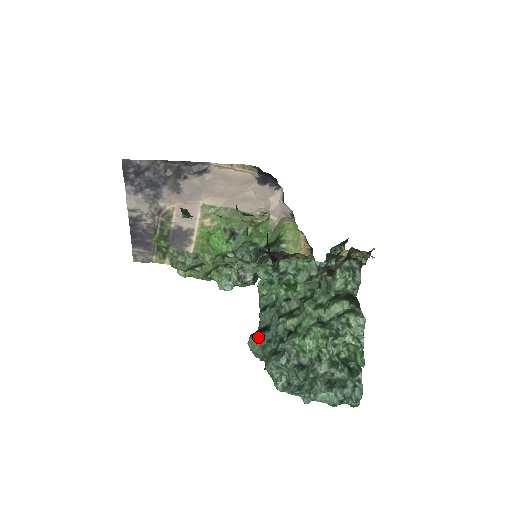
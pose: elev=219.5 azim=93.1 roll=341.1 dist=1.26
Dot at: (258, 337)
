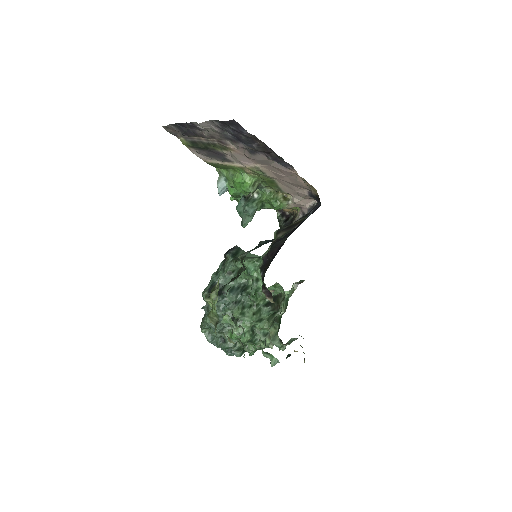
Dot at: occluded
